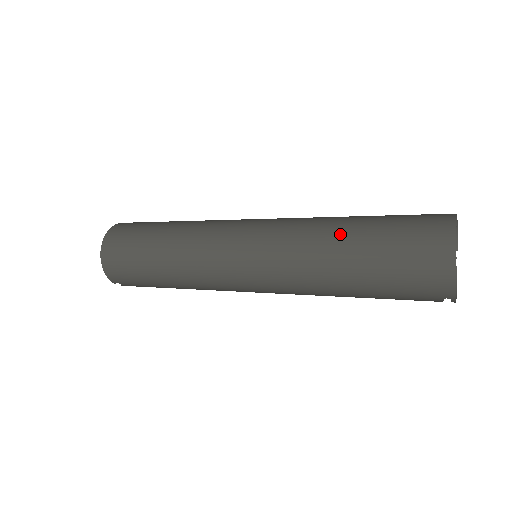
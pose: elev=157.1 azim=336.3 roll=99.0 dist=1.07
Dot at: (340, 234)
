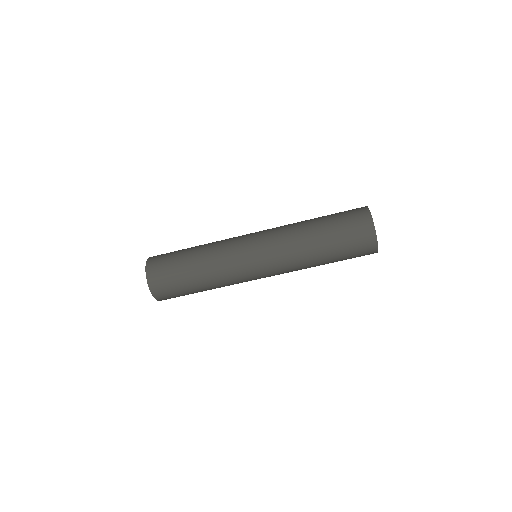
Dot at: (314, 240)
